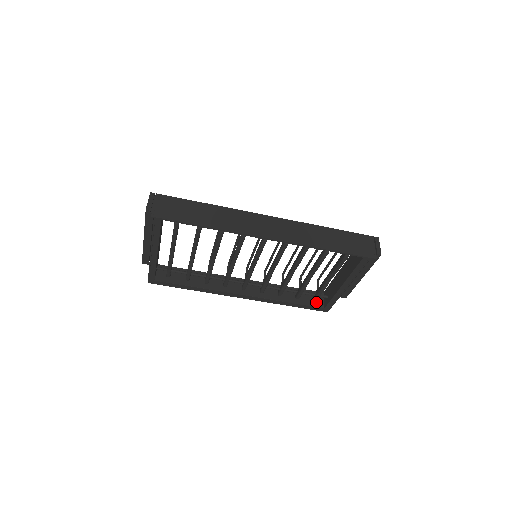
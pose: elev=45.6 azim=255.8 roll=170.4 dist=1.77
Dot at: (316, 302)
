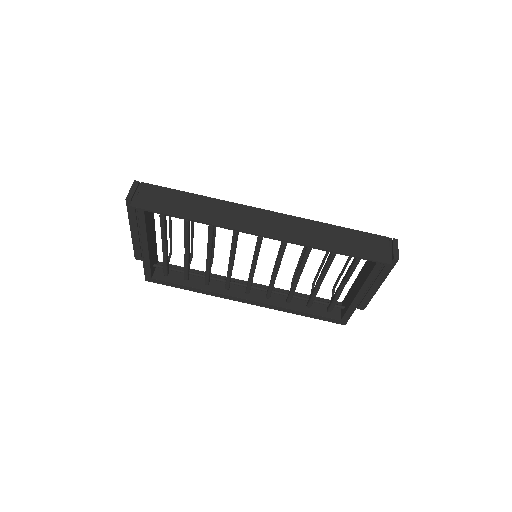
Dot at: (331, 313)
